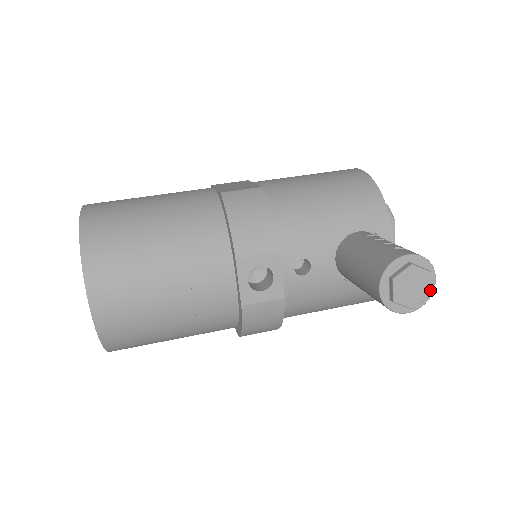
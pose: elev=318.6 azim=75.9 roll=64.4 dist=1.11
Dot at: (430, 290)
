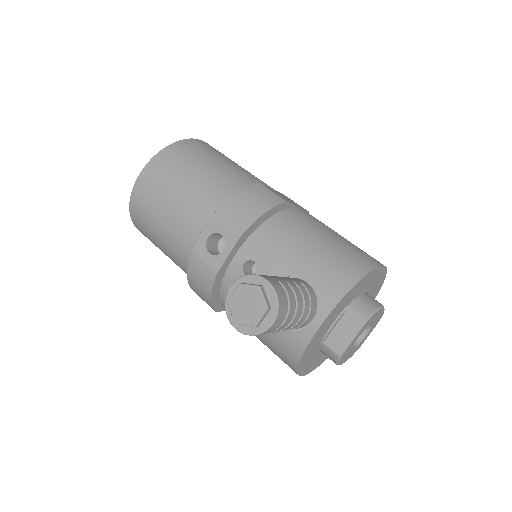
Dot at: (257, 322)
